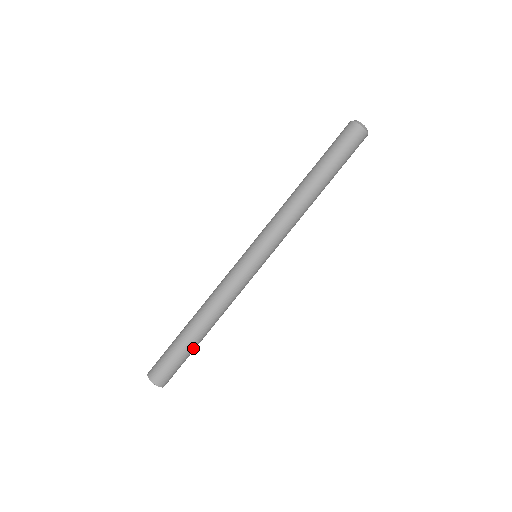
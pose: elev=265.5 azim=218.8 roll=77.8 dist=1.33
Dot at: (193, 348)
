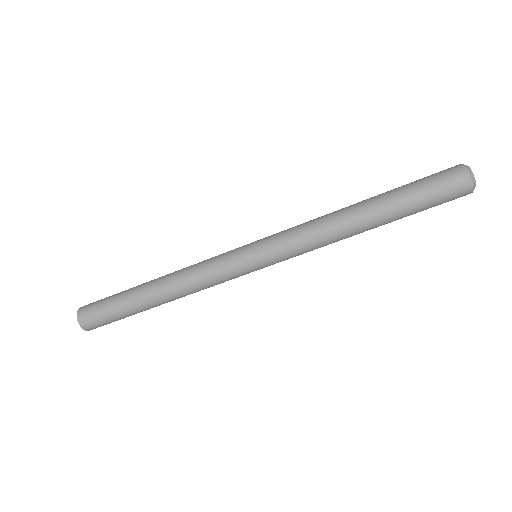
Dot at: (139, 312)
